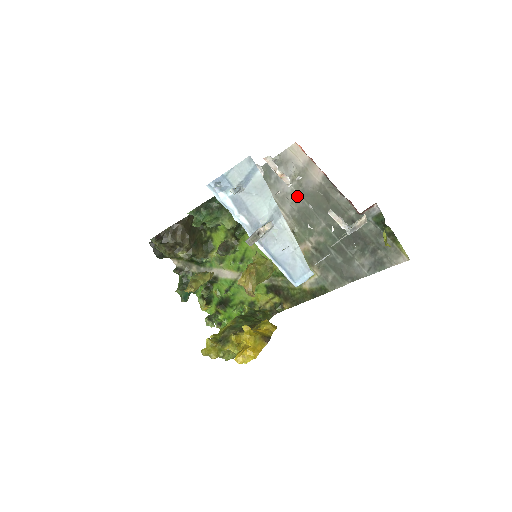
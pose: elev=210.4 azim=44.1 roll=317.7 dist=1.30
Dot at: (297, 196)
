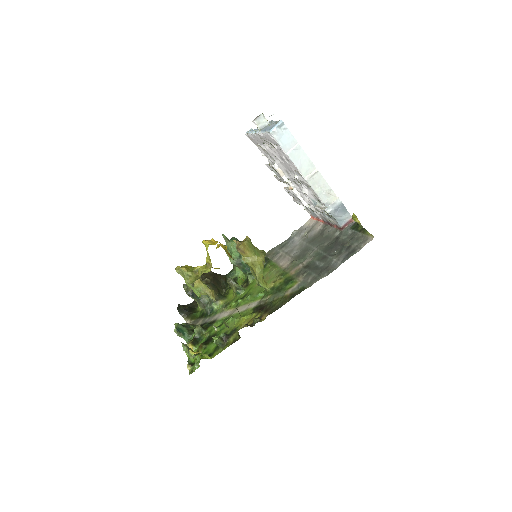
Dot at: (302, 244)
